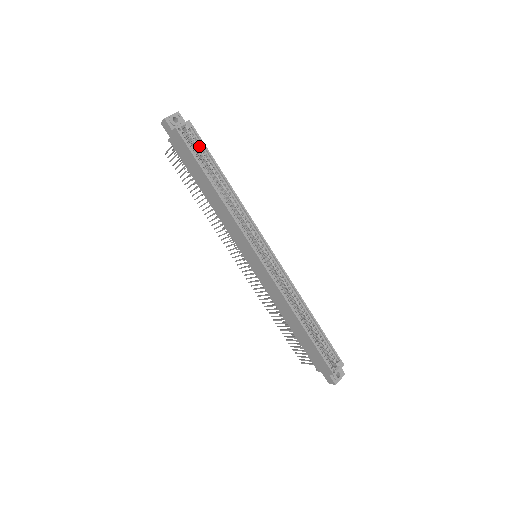
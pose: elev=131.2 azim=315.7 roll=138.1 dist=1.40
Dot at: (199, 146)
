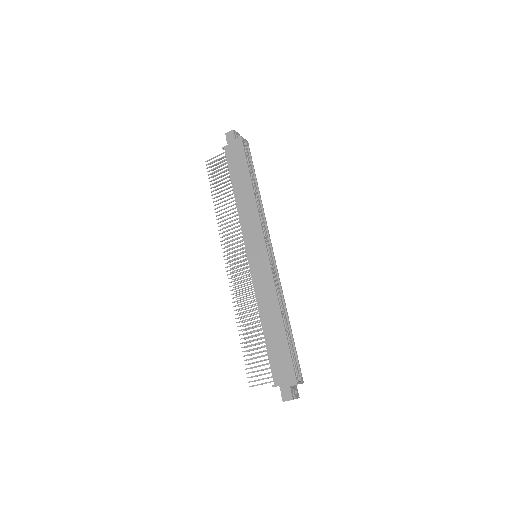
Dot at: (249, 158)
